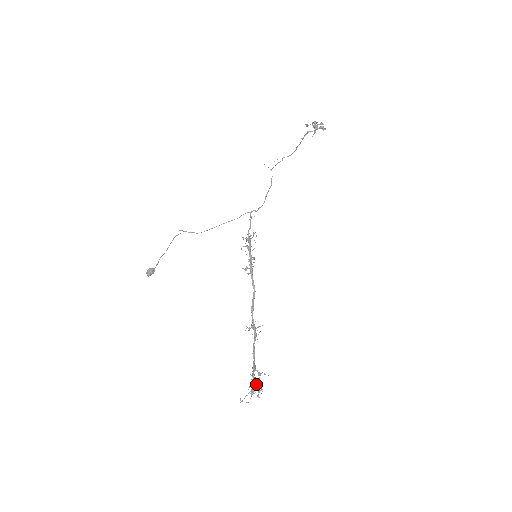
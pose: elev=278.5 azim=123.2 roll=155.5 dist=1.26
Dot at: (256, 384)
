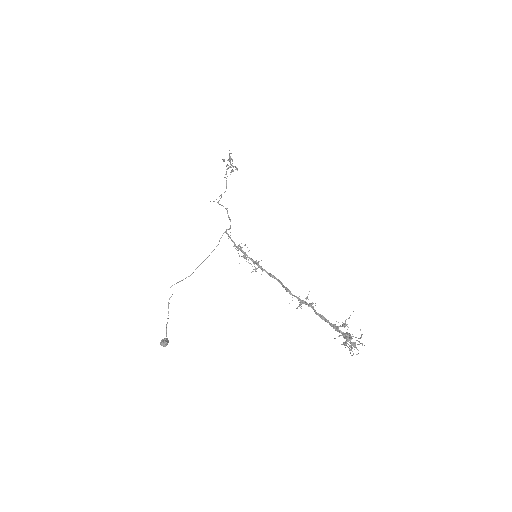
Dot at: (350, 335)
